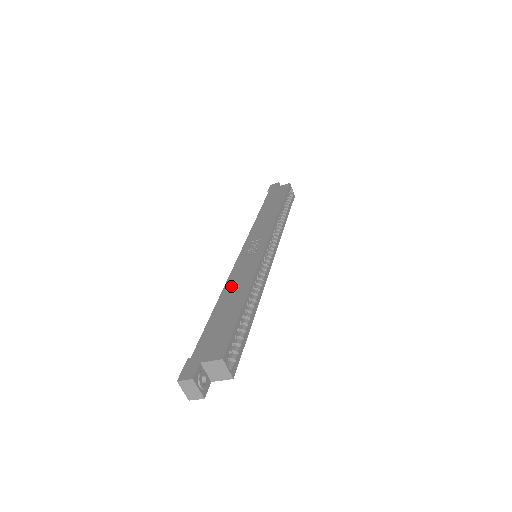
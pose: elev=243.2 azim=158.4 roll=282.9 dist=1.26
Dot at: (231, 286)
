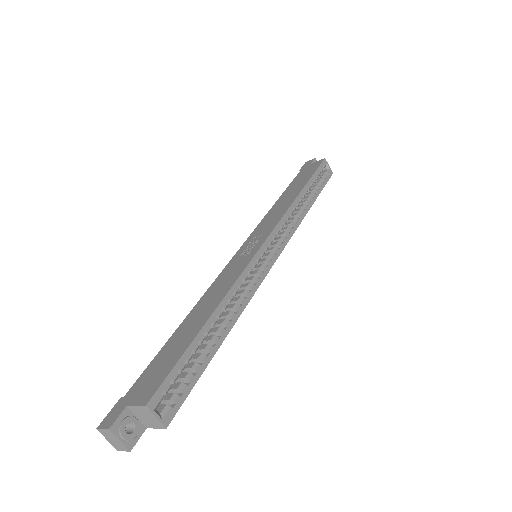
Dot at: (205, 299)
